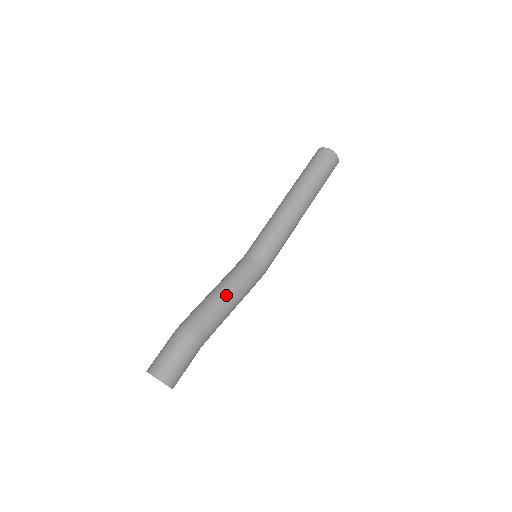
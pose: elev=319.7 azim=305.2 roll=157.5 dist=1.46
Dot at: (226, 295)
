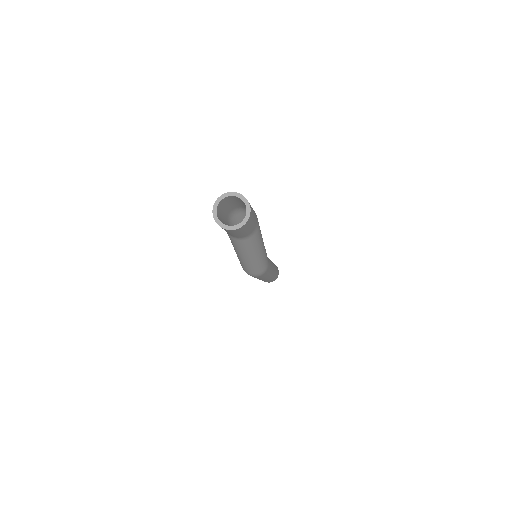
Dot at: occluded
